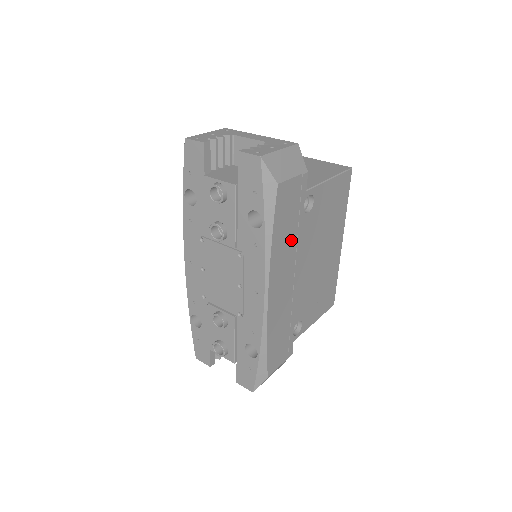
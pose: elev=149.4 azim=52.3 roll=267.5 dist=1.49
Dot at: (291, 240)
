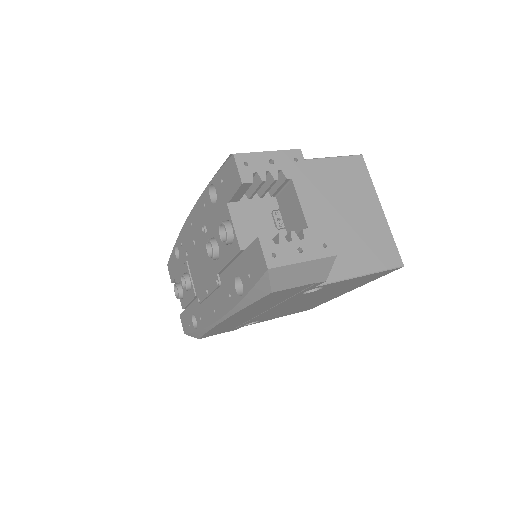
Dot at: (272, 304)
